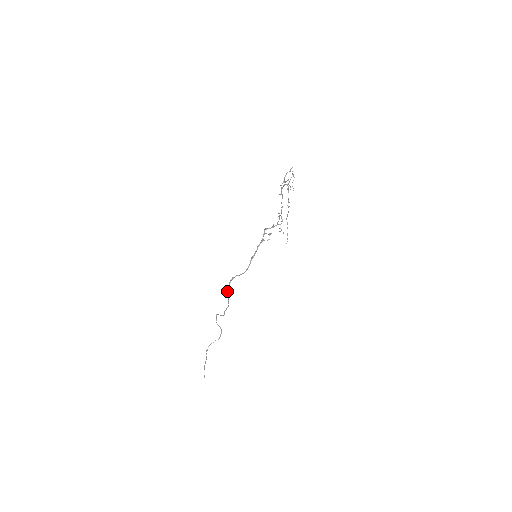
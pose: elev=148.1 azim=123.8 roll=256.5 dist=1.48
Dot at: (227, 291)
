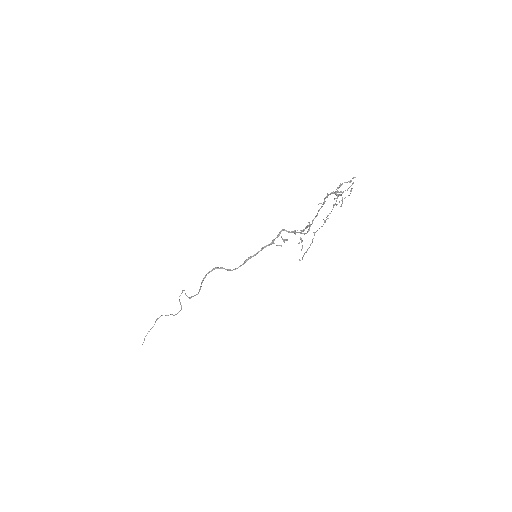
Dot at: (202, 280)
